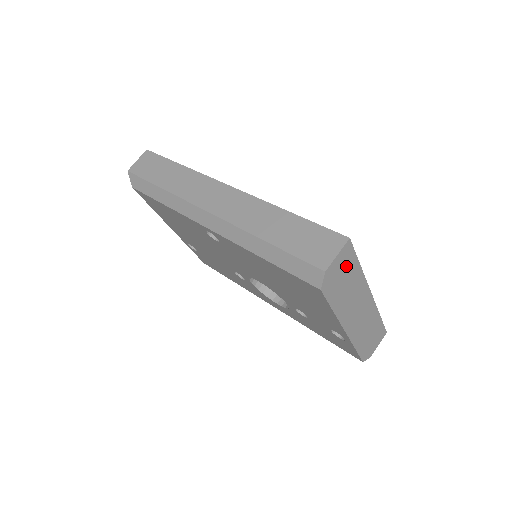
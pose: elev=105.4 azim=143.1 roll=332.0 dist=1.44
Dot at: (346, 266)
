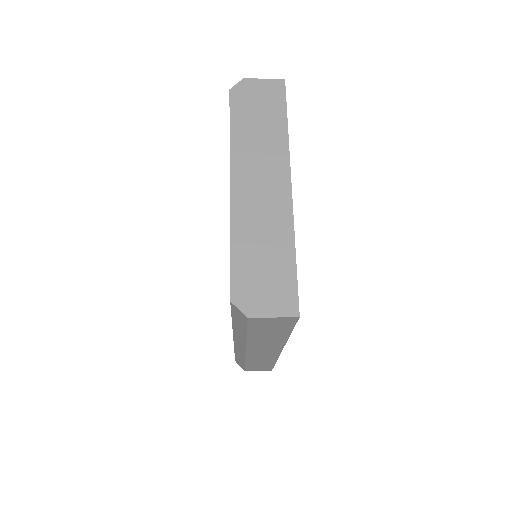
Dot at: (269, 102)
